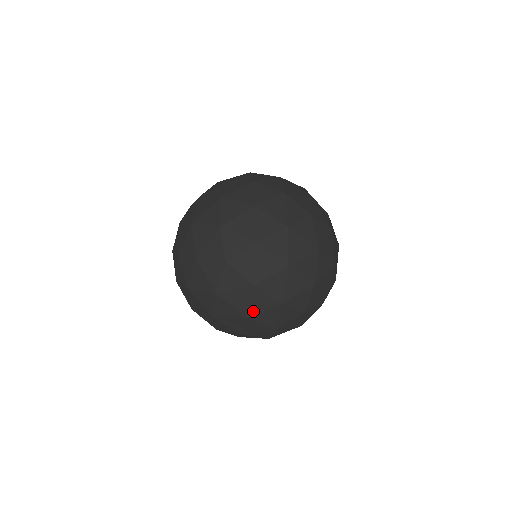
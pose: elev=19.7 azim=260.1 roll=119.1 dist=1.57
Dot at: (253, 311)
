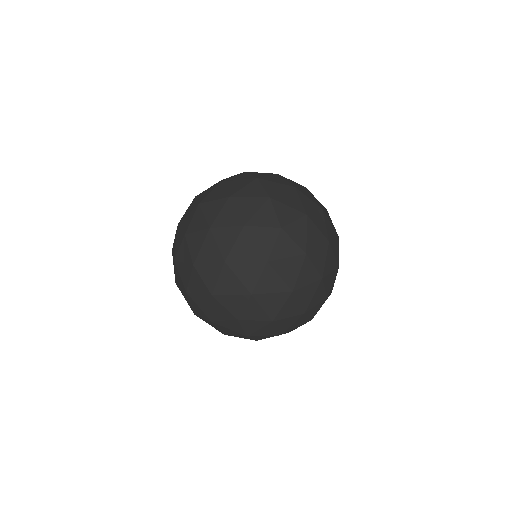
Dot at: (298, 284)
